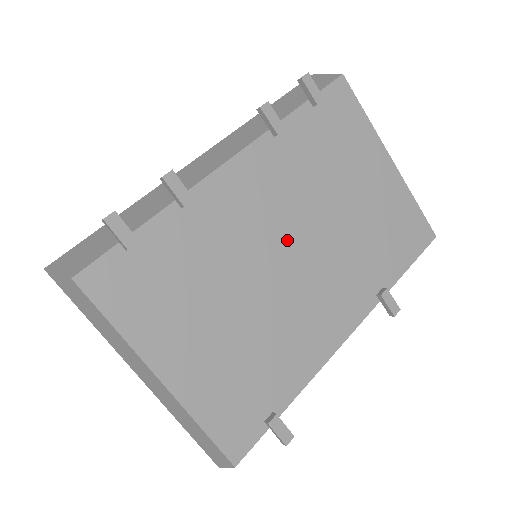
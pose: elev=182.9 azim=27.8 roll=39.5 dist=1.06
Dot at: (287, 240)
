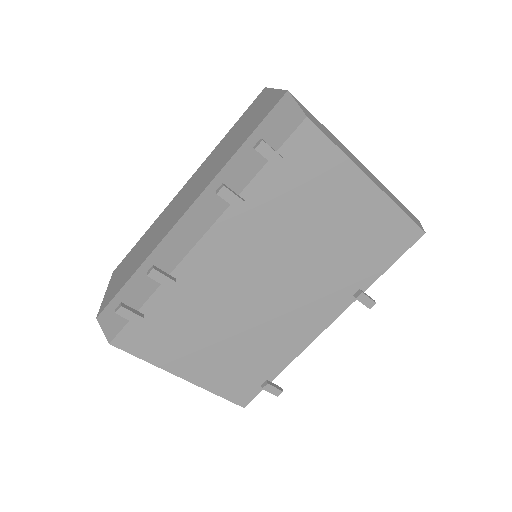
Dot at: (262, 281)
